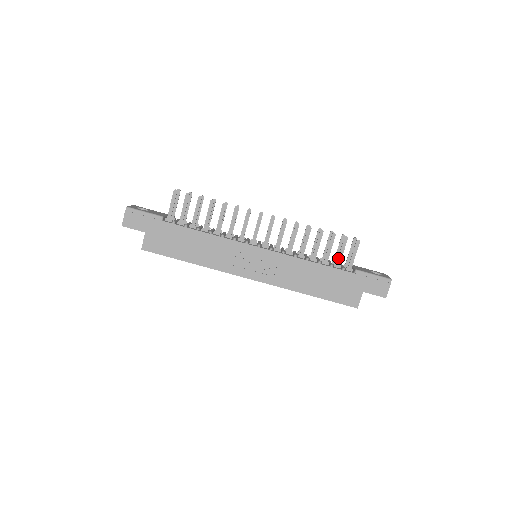
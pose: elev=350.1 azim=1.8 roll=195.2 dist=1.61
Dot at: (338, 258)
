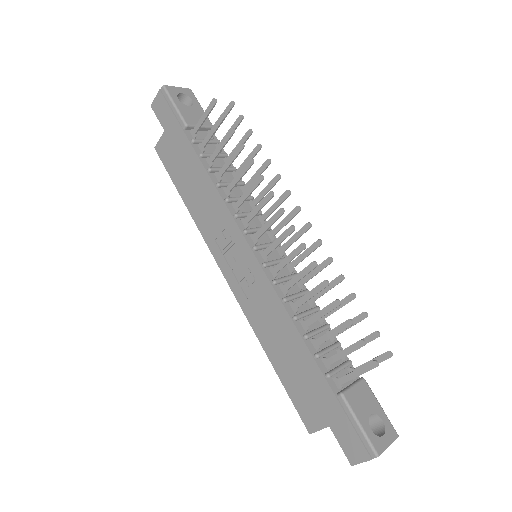
Dot at: (334, 355)
